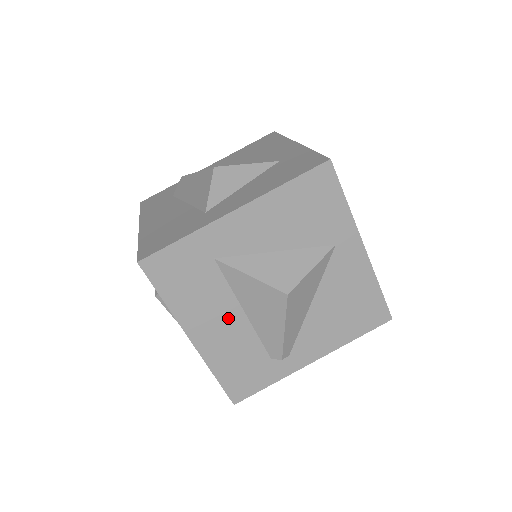
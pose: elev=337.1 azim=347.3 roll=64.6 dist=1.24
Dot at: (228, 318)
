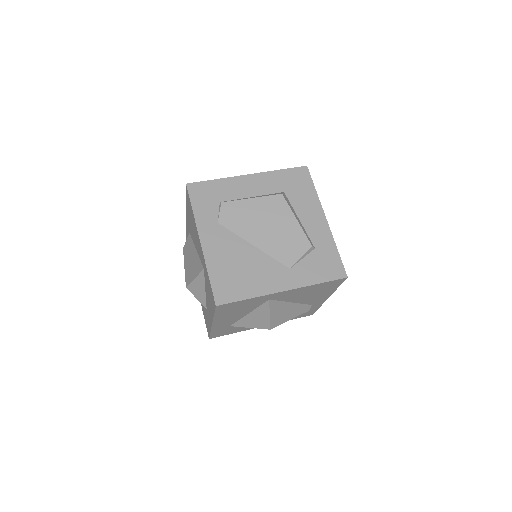
Dot at: occluded
